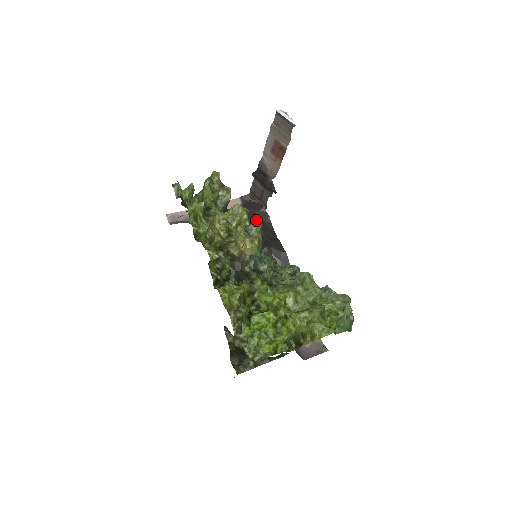
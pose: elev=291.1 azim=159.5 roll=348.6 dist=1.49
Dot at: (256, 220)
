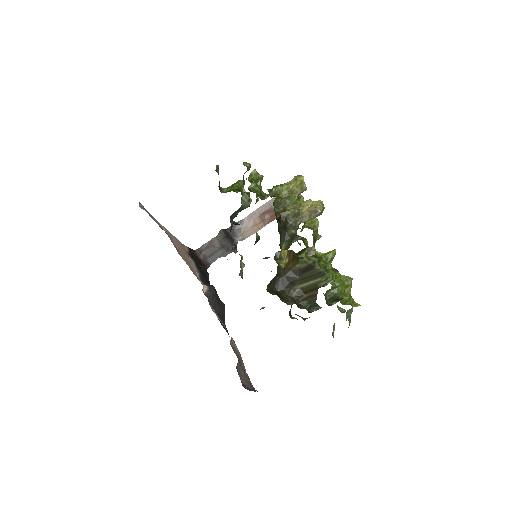
Dot at: (200, 269)
